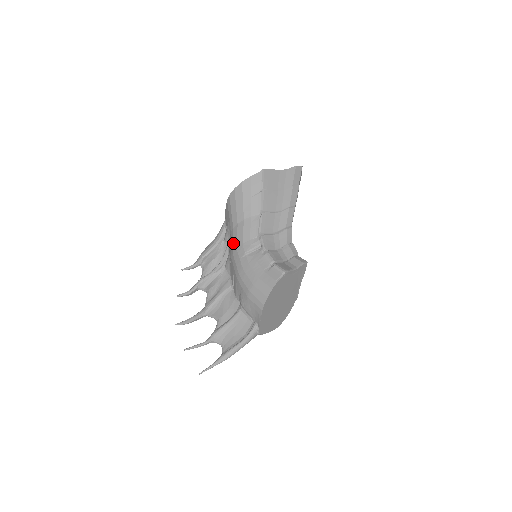
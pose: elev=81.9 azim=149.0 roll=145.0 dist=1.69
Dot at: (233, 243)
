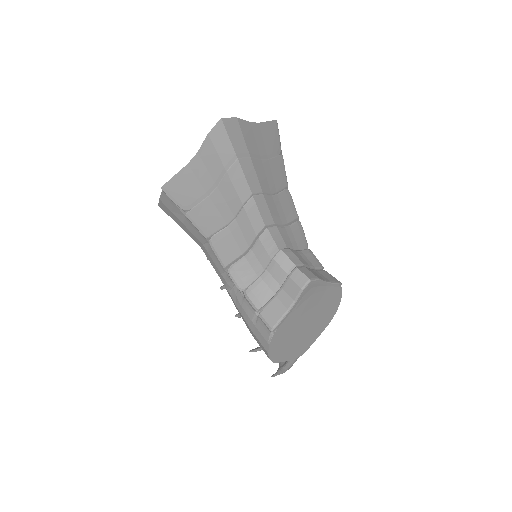
Dot at: occluded
